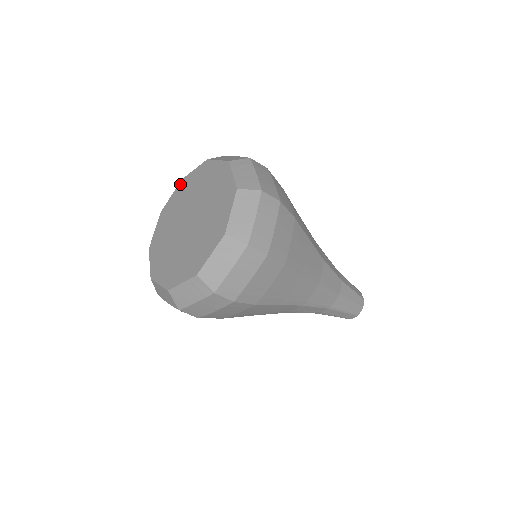
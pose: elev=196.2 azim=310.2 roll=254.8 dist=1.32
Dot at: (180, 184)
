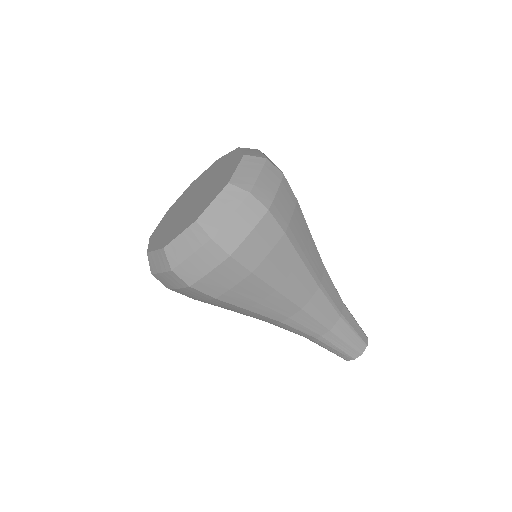
Dot at: (167, 212)
